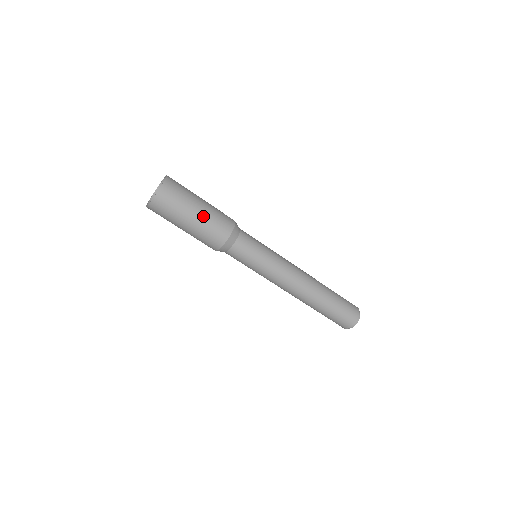
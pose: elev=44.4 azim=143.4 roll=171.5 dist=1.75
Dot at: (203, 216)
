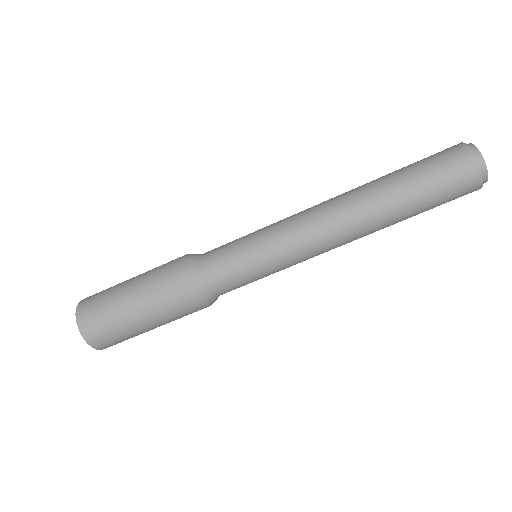
Dot at: (151, 315)
